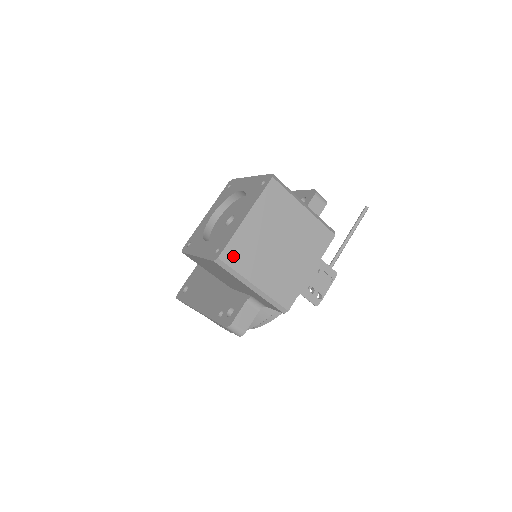
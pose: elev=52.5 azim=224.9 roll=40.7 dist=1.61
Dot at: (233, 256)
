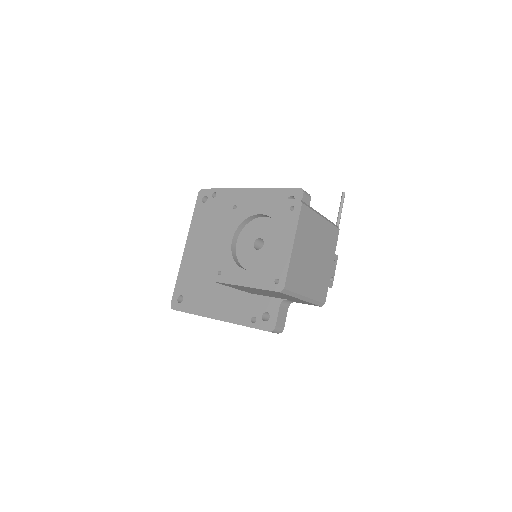
Dot at: (291, 282)
